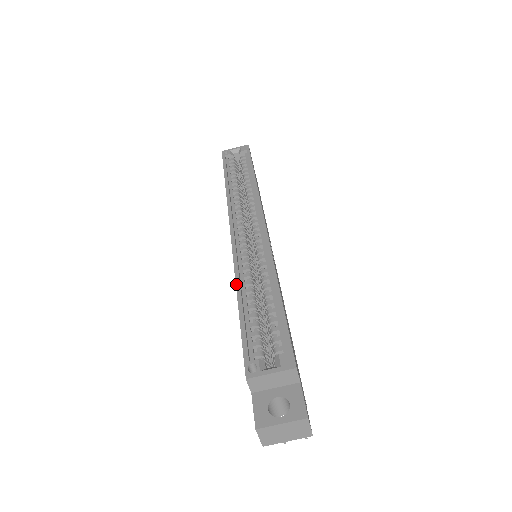
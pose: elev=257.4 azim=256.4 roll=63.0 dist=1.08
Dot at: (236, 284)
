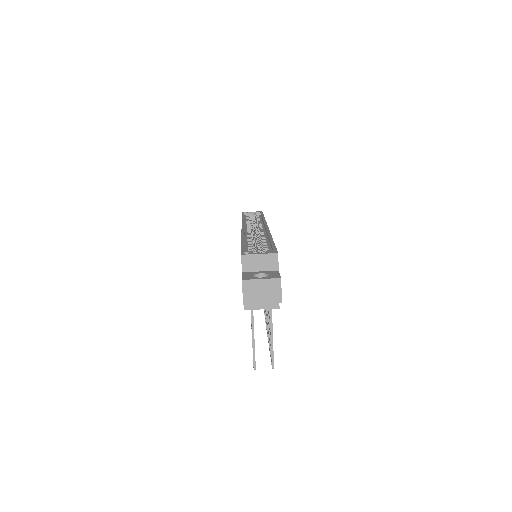
Dot at: (242, 237)
